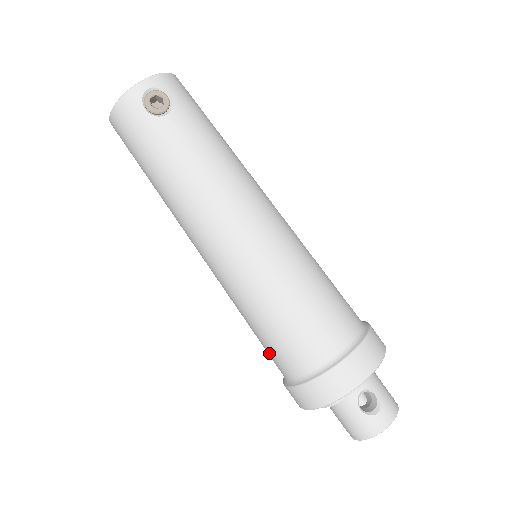
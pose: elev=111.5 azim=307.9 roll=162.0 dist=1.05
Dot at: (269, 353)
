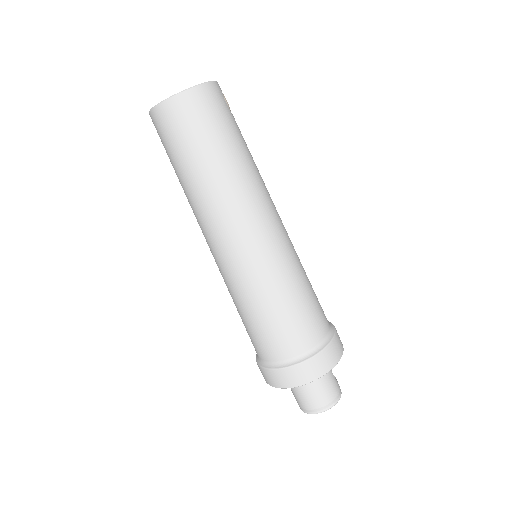
Dot at: (294, 331)
